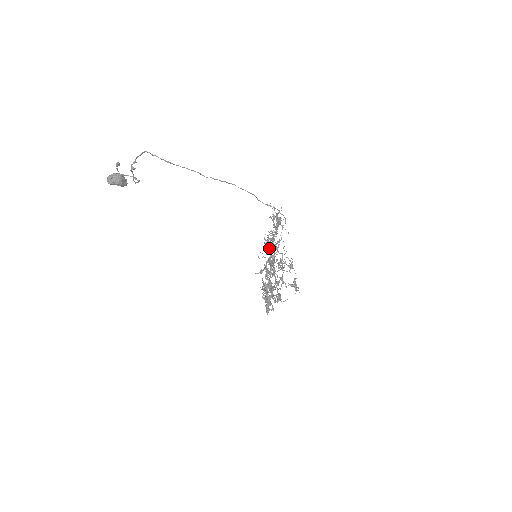
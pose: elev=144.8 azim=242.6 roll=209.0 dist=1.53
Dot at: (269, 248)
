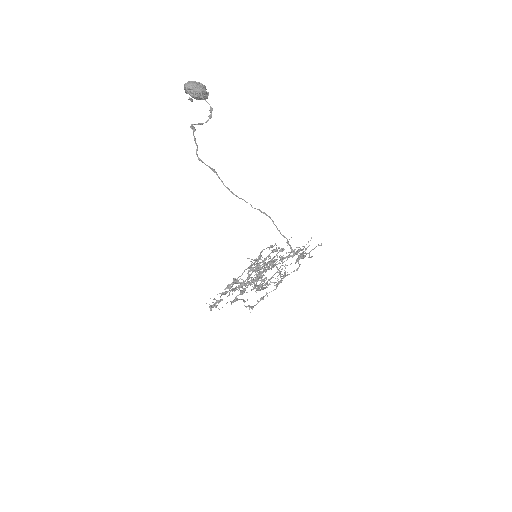
Dot at: occluded
